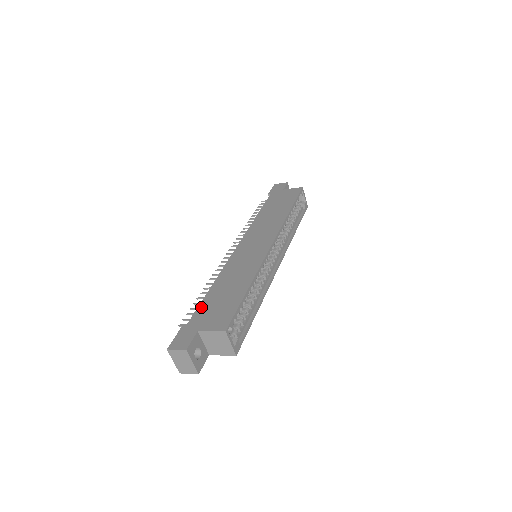
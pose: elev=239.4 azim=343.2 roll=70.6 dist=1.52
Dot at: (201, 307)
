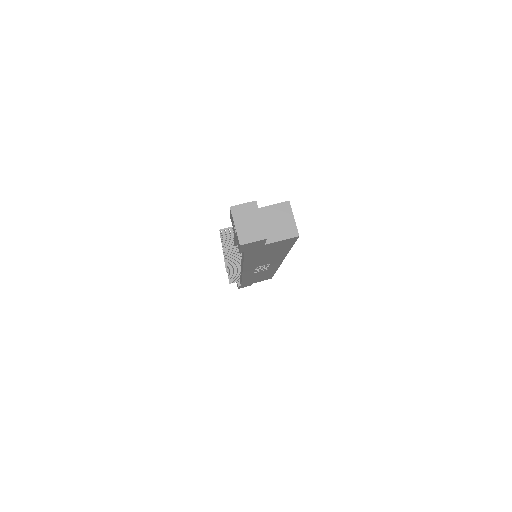
Dot at: occluded
